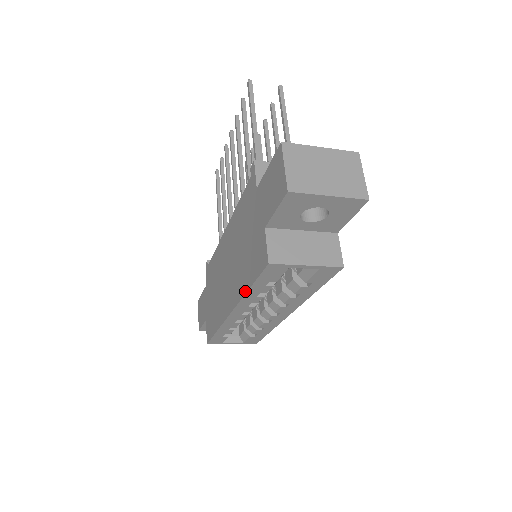
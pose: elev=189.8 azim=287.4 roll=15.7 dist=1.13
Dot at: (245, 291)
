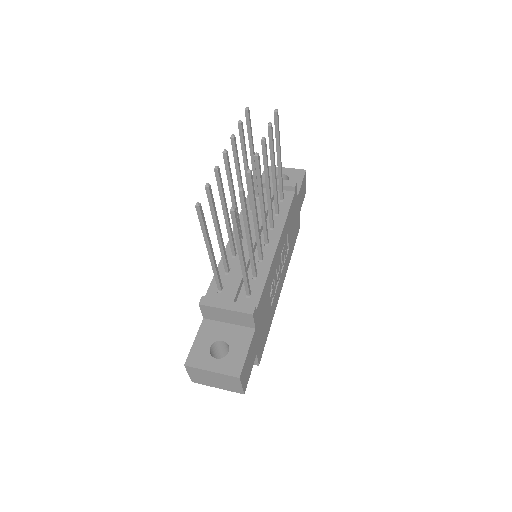
Dot at: occluded
